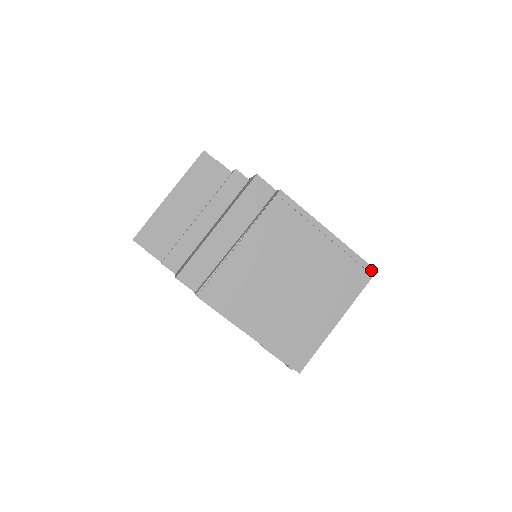
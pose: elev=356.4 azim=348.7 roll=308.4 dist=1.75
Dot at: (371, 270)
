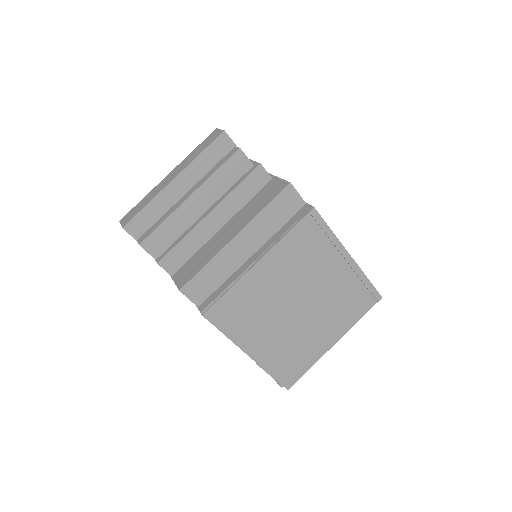
Dot at: (377, 297)
